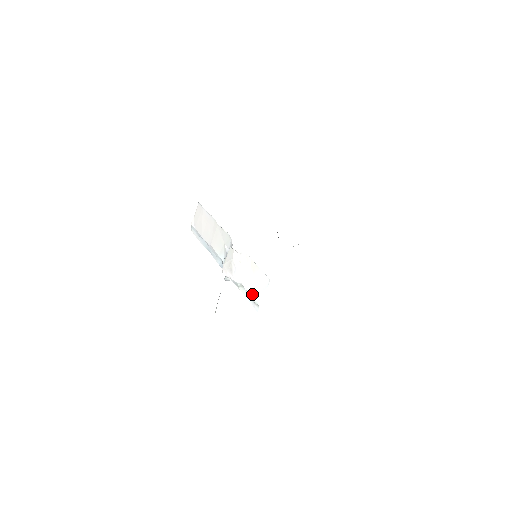
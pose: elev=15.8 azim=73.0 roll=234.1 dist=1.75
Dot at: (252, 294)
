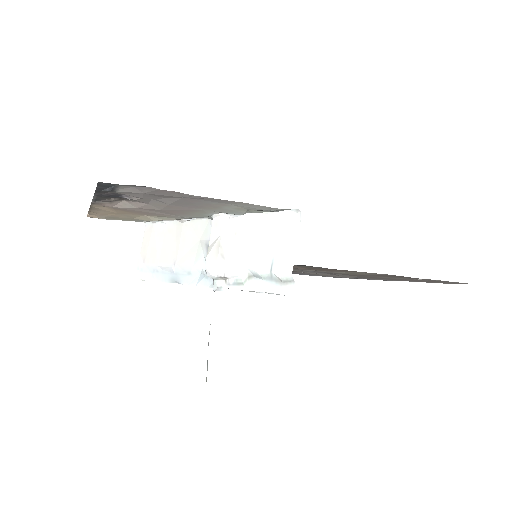
Dot at: (273, 268)
